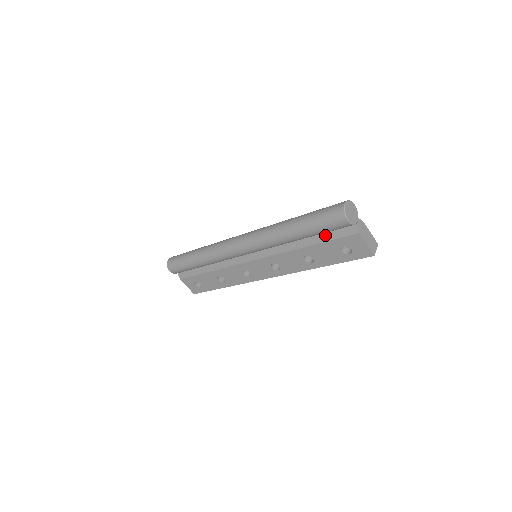
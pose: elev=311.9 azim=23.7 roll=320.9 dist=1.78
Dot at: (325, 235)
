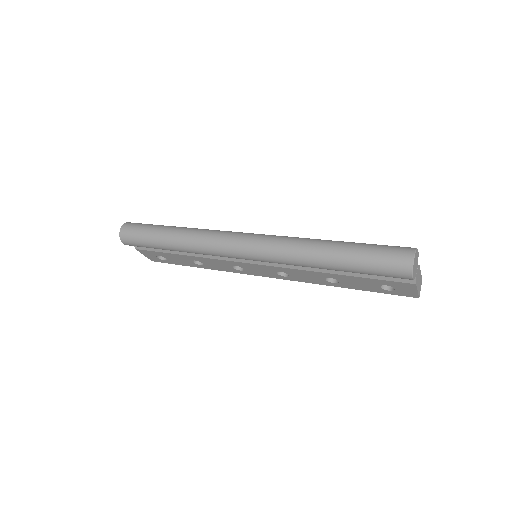
Dot at: occluded
